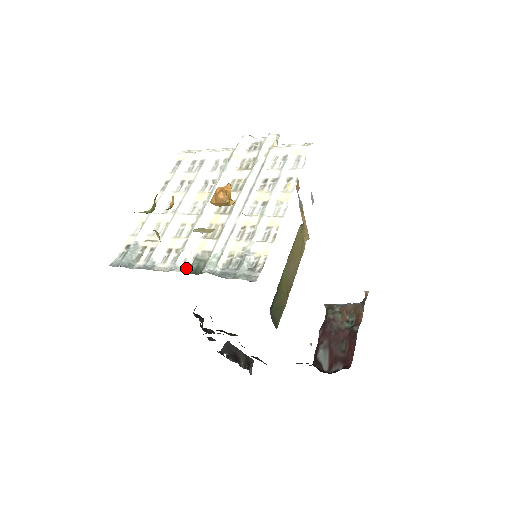
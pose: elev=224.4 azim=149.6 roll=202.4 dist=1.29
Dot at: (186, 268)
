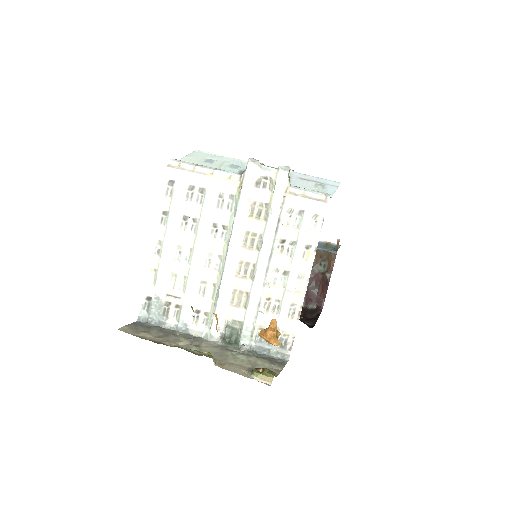
Dot at: (221, 336)
